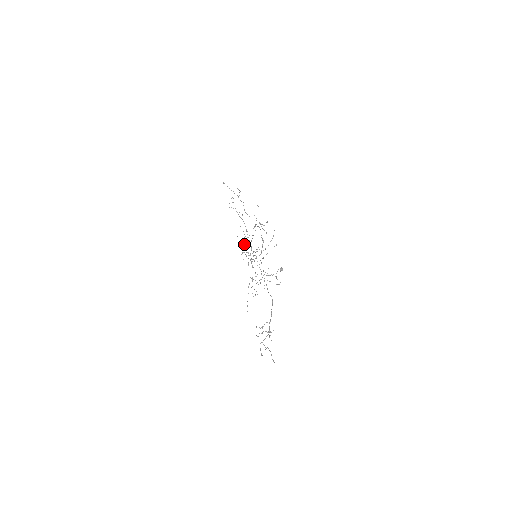
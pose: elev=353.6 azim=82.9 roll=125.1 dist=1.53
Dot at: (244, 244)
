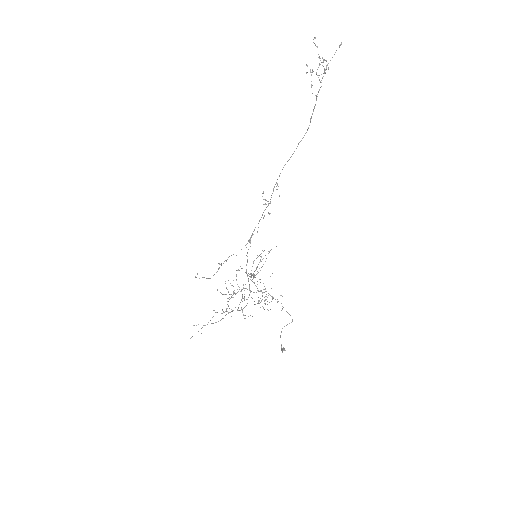
Dot at: occluded
